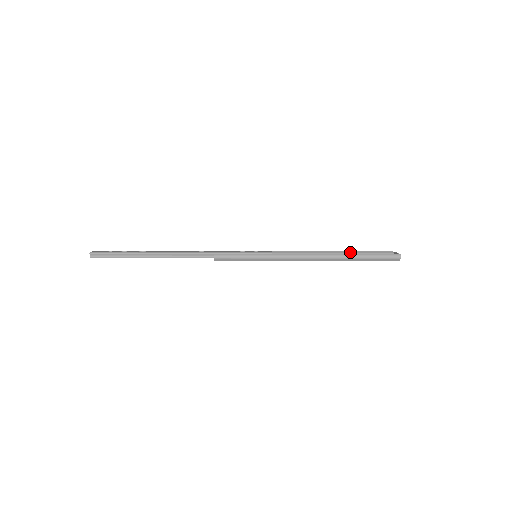
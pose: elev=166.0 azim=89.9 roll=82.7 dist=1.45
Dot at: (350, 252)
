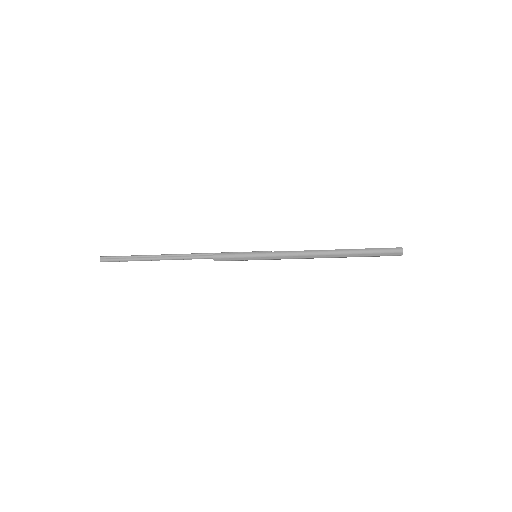
Dot at: occluded
